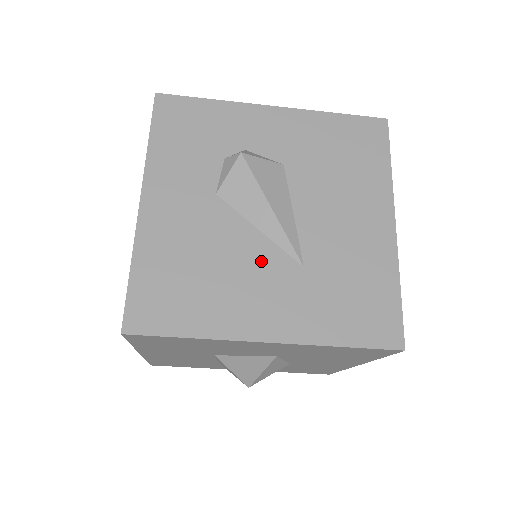
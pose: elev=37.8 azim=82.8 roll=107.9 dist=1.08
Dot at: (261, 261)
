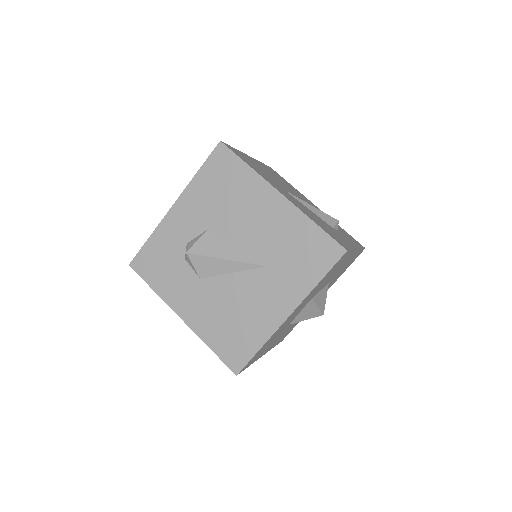
Dot at: (249, 285)
